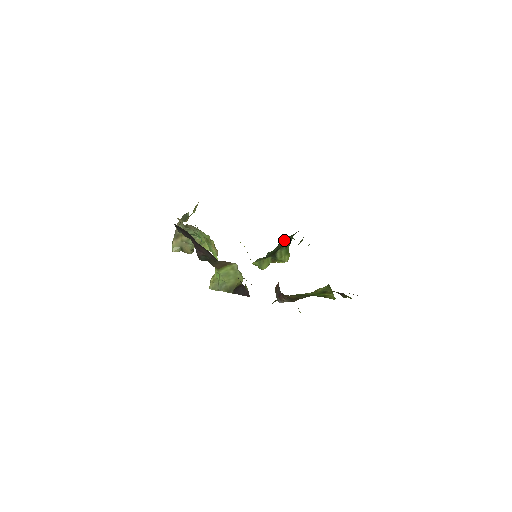
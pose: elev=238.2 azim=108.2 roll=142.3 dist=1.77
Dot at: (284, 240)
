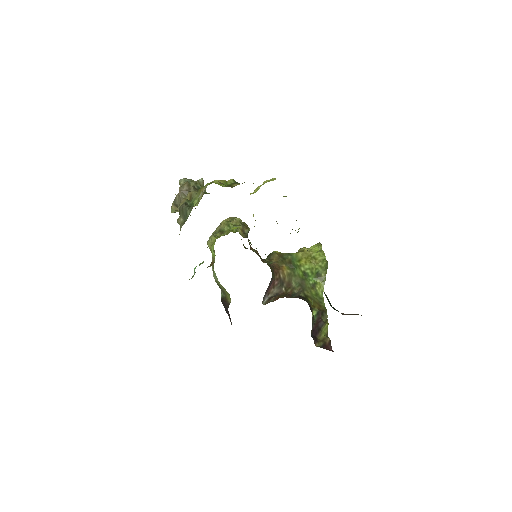
Dot at: occluded
